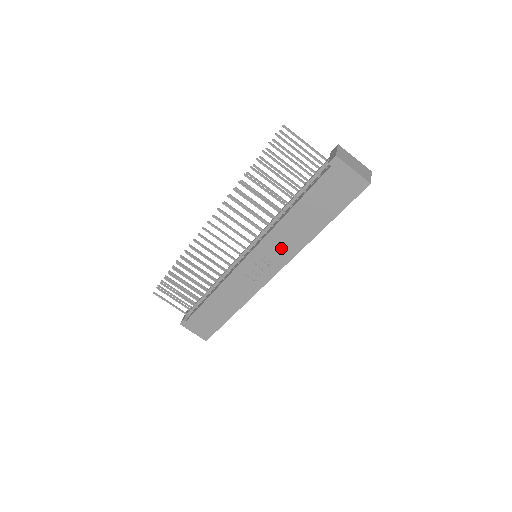
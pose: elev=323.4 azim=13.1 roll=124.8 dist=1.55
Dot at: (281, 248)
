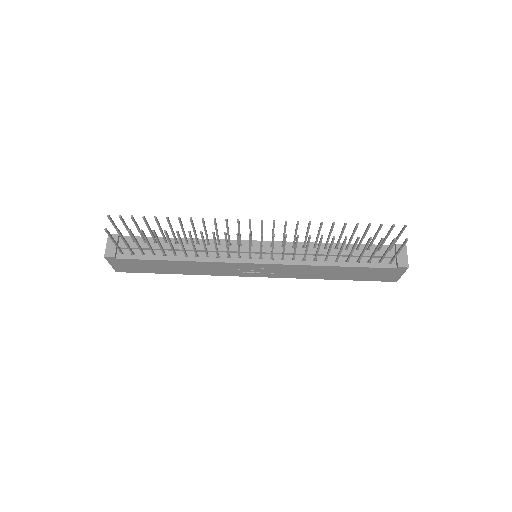
Dot at: (291, 272)
